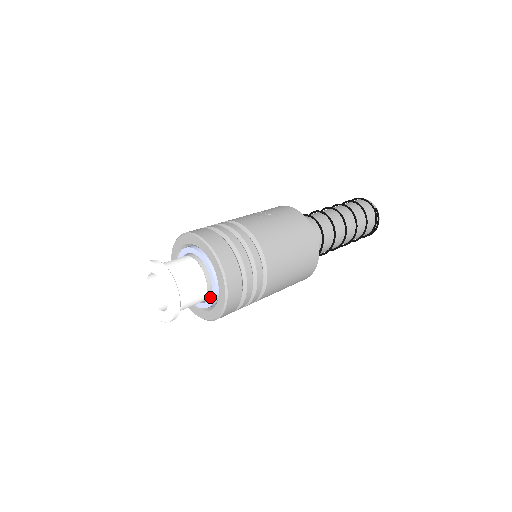
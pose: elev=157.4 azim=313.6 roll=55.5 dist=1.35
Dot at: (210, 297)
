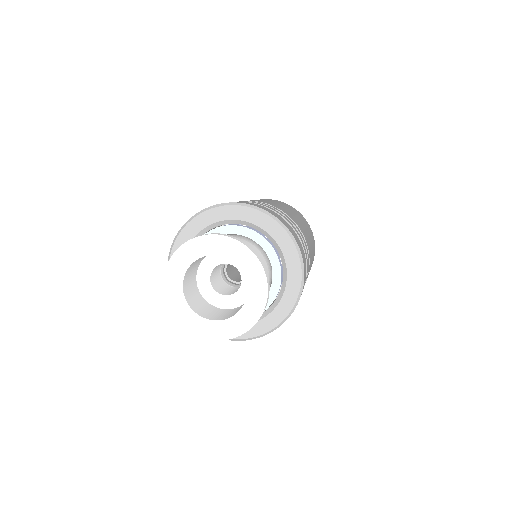
Dot at: (272, 282)
